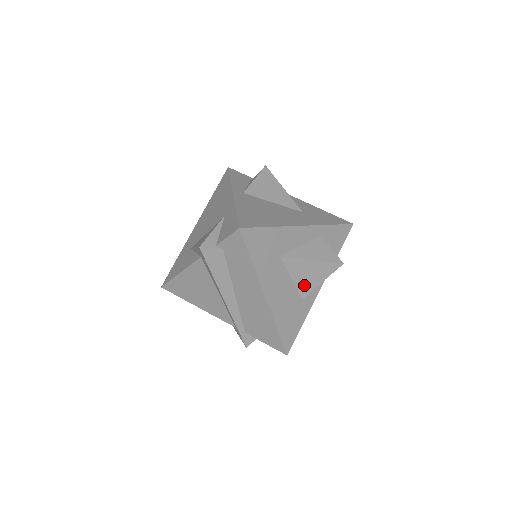
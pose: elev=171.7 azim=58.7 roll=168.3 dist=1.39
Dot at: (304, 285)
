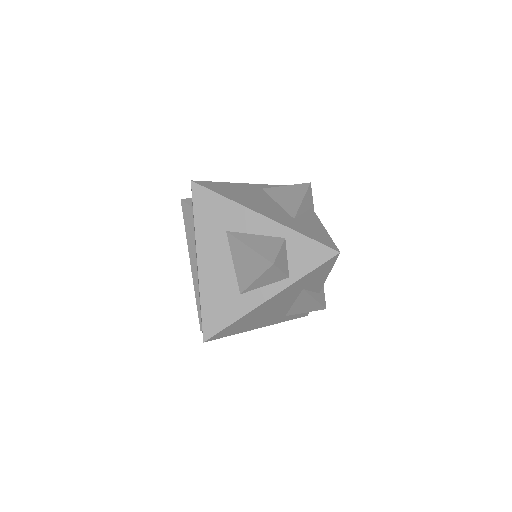
Dot at: (242, 276)
